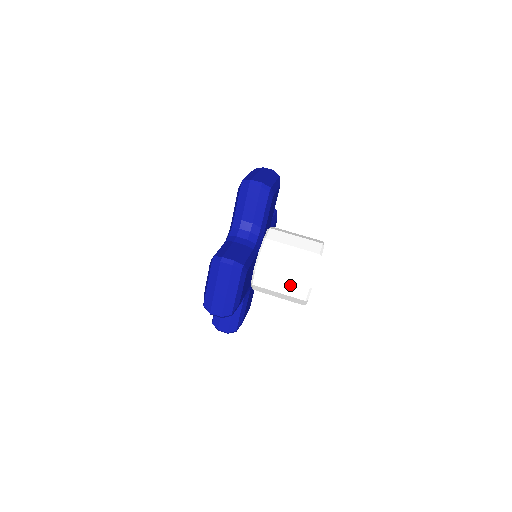
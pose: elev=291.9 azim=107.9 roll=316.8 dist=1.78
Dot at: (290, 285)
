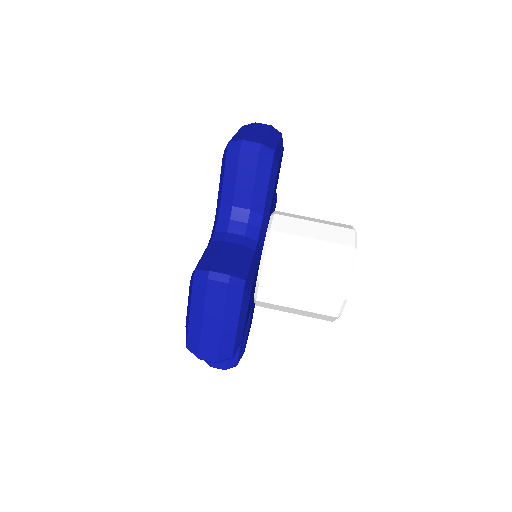
Dot at: (314, 297)
